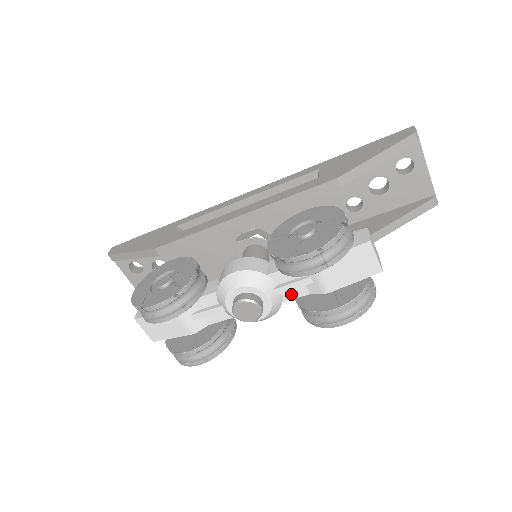
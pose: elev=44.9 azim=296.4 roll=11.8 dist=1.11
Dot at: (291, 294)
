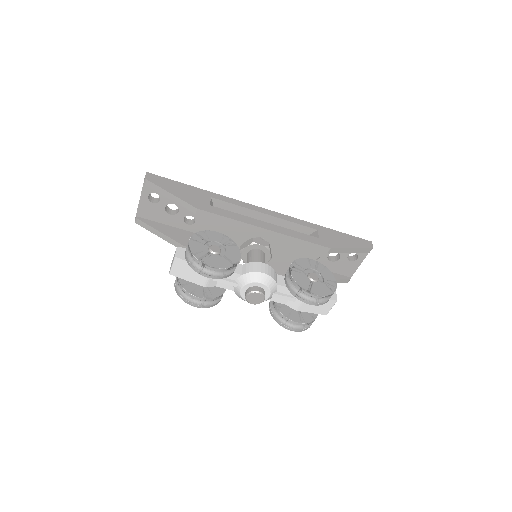
Dot at: (277, 299)
